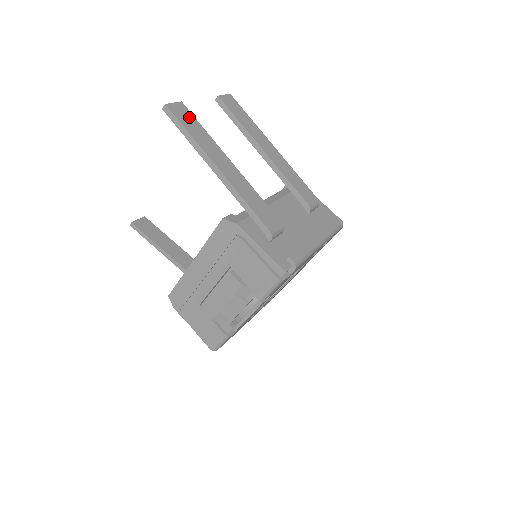
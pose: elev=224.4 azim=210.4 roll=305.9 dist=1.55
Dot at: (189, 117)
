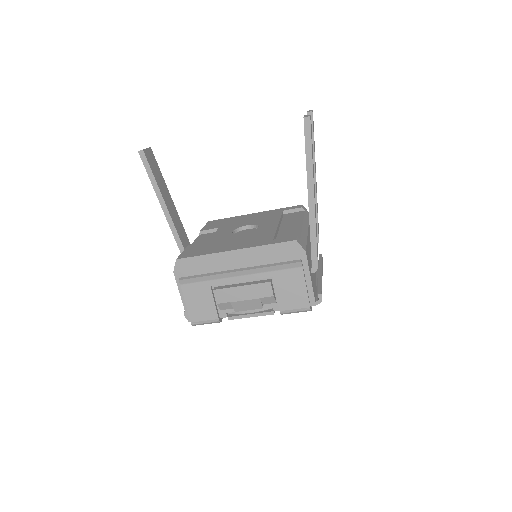
Dot at: occluded
